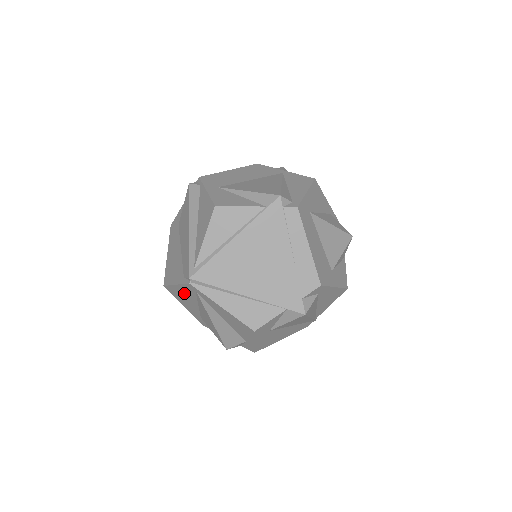
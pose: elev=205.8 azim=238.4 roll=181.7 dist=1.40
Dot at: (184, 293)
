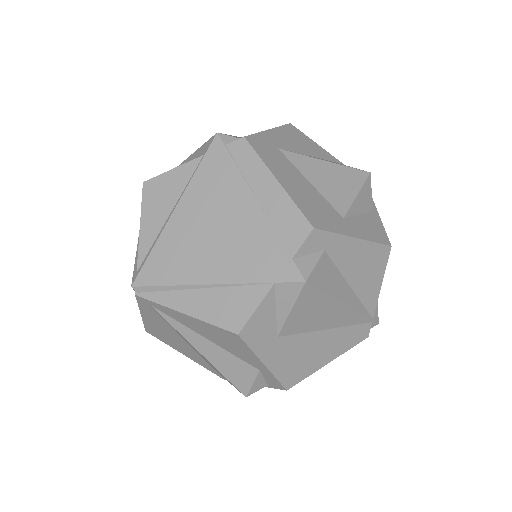
Dot at: (157, 324)
